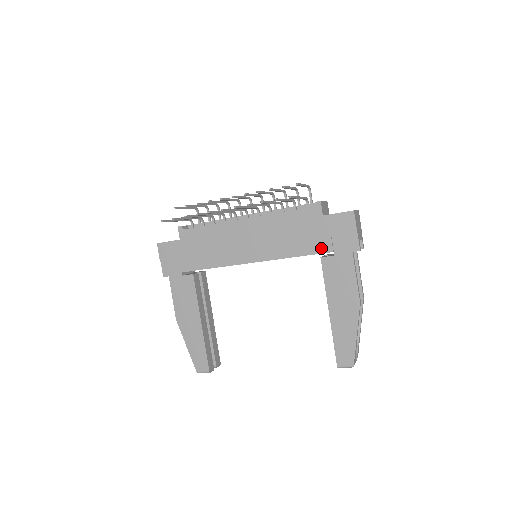
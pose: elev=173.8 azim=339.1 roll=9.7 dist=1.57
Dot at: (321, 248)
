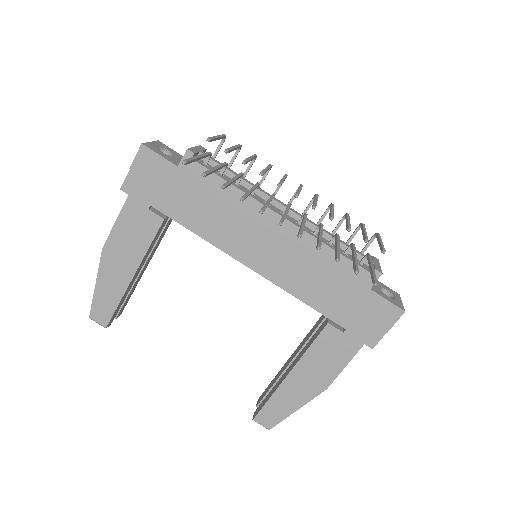
Dot at: (338, 316)
